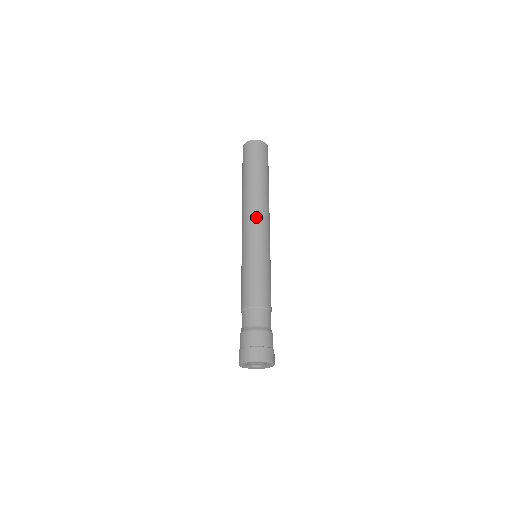
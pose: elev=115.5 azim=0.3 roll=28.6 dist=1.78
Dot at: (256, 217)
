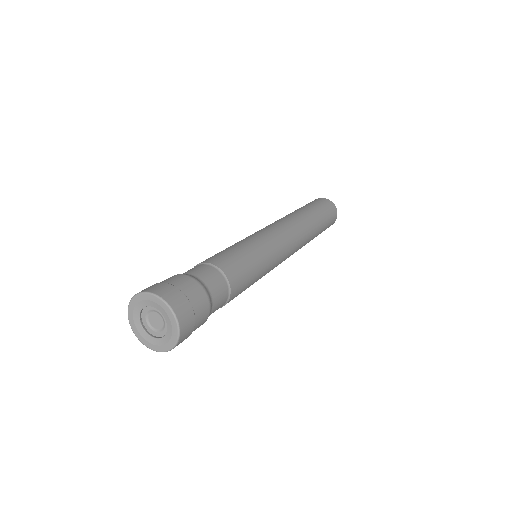
Dot at: (291, 230)
